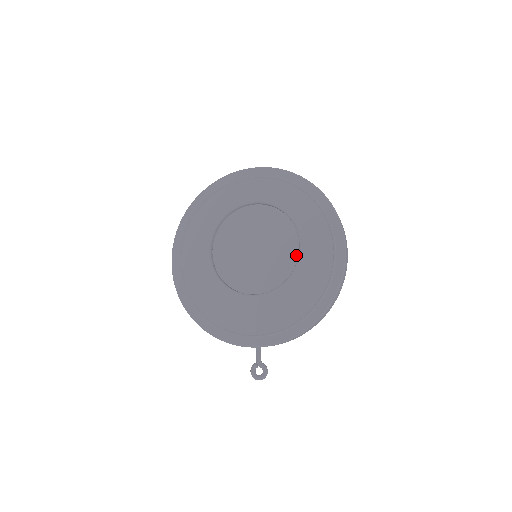
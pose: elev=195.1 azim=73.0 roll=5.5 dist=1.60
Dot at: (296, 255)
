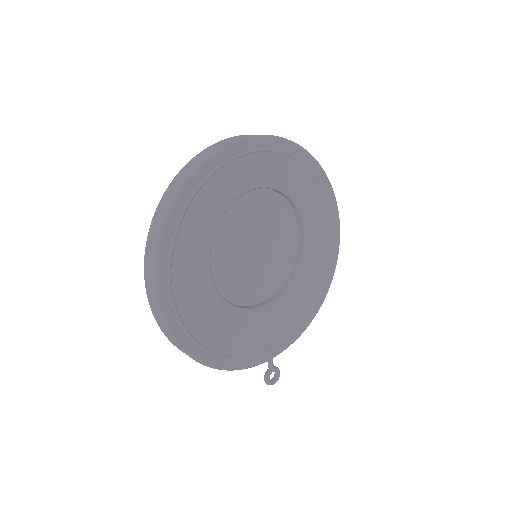
Dot at: (295, 243)
